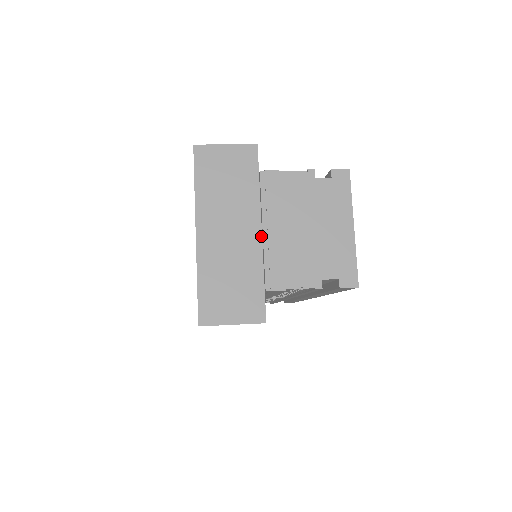
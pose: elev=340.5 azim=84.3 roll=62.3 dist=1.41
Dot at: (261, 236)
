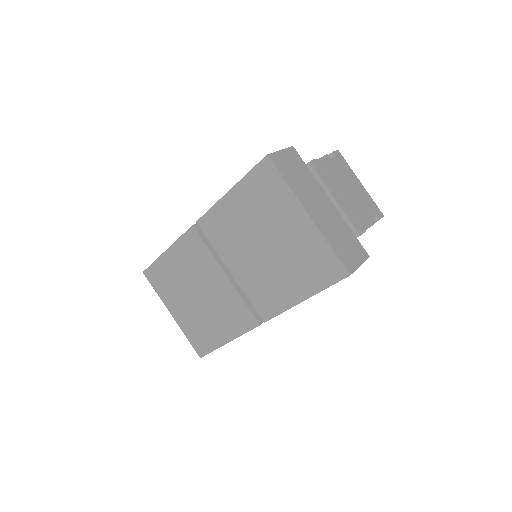
Dot at: (333, 204)
